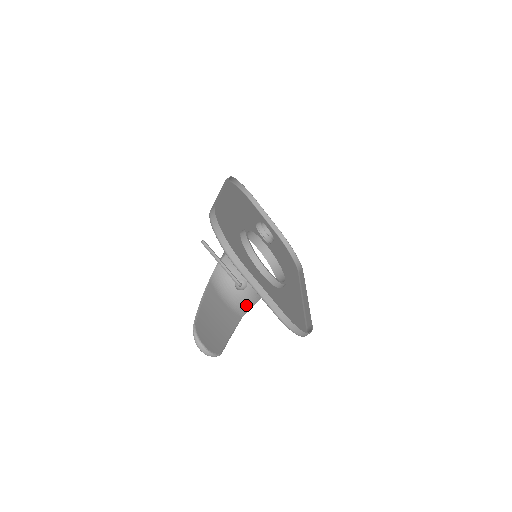
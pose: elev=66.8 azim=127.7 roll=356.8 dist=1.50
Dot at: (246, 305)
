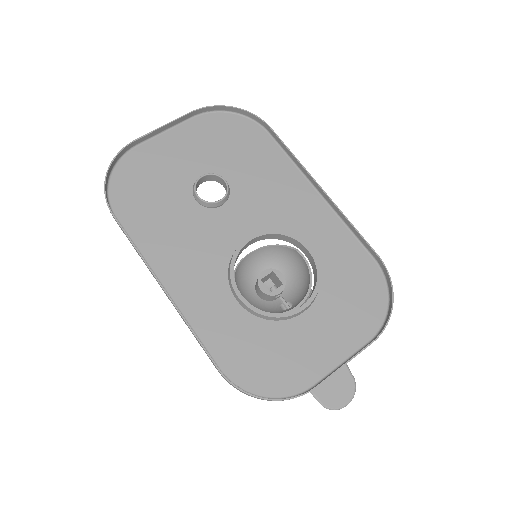
Dot at: occluded
